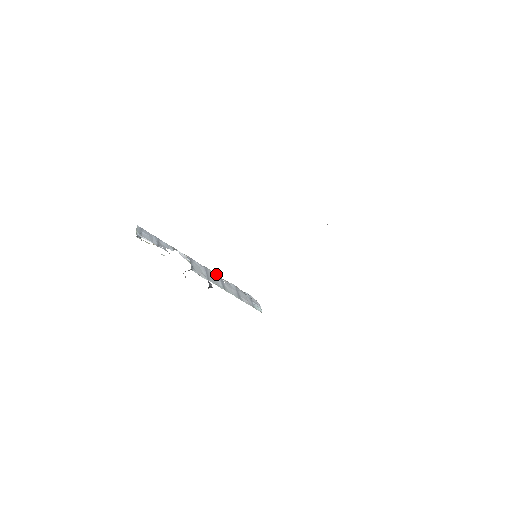
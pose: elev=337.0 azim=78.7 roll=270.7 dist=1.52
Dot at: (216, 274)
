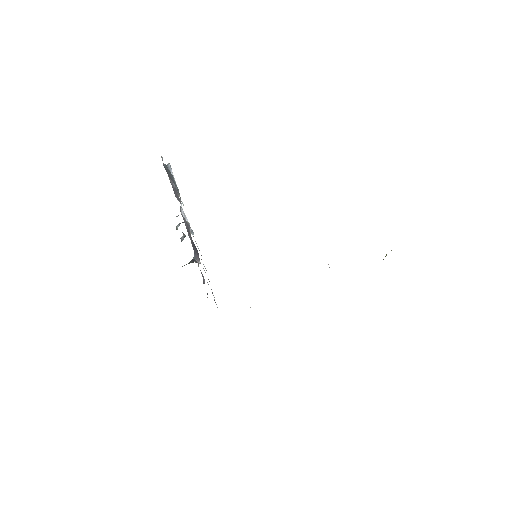
Dot at: occluded
